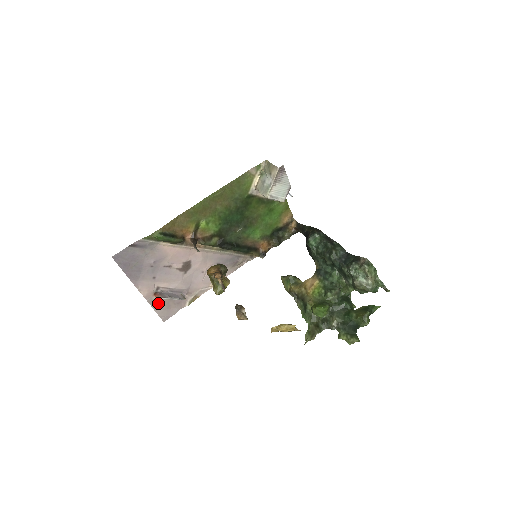
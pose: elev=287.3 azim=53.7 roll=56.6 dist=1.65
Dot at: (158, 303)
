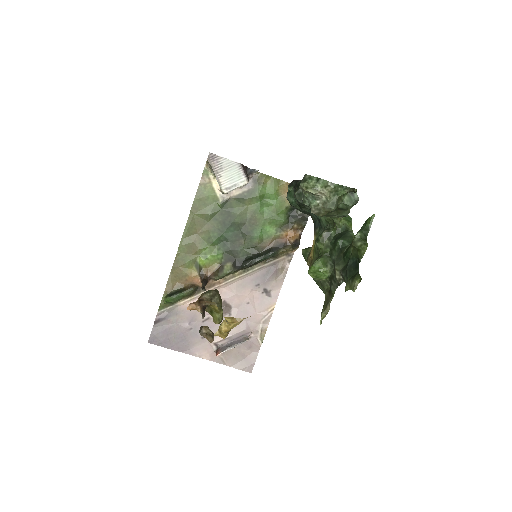
Dot at: (229, 358)
